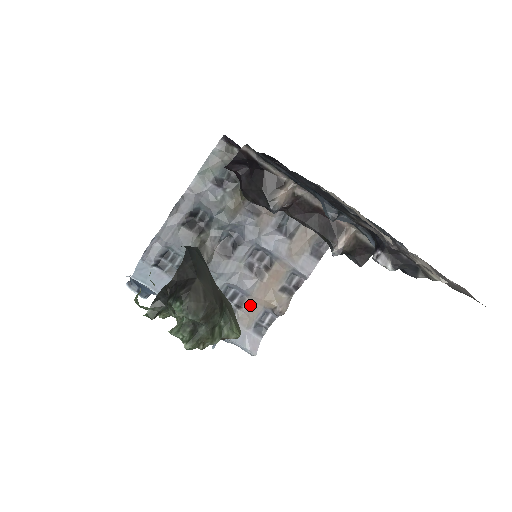
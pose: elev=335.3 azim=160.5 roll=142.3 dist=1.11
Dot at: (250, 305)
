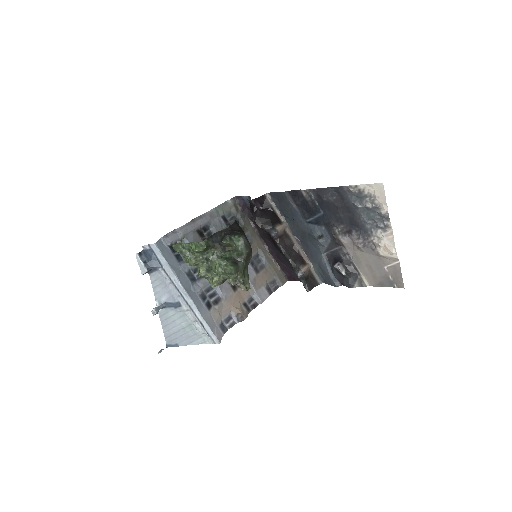
Dot at: (222, 306)
